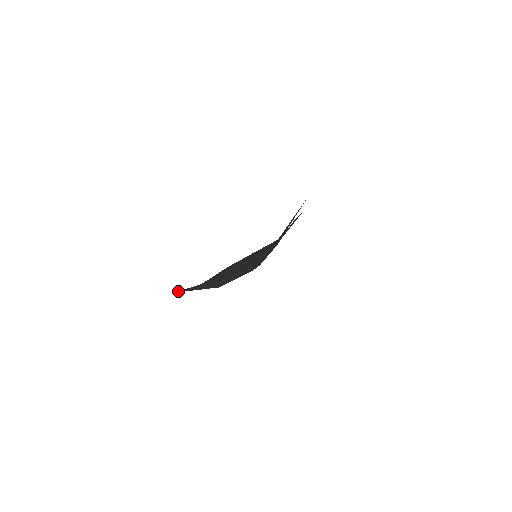
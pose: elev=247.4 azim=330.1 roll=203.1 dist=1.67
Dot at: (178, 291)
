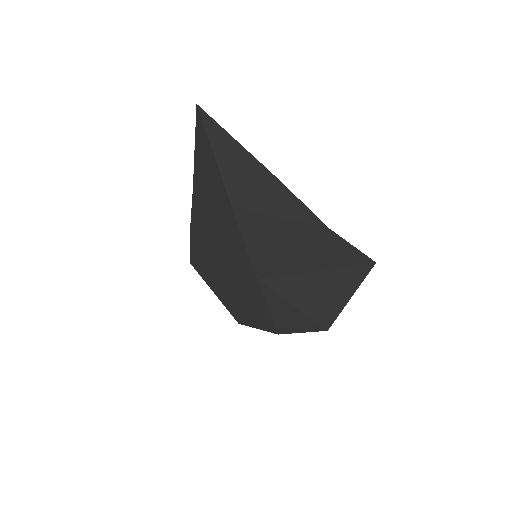
Dot at: (194, 264)
